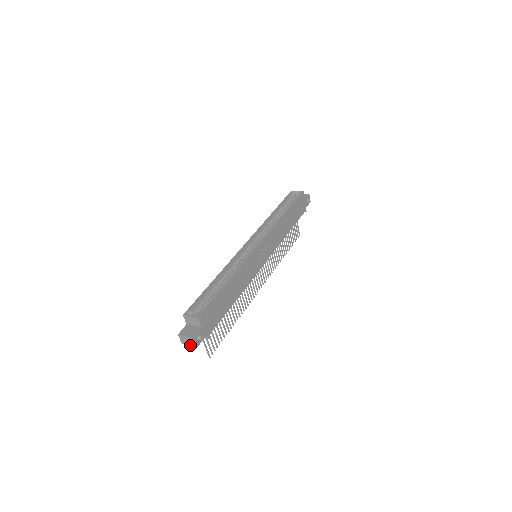
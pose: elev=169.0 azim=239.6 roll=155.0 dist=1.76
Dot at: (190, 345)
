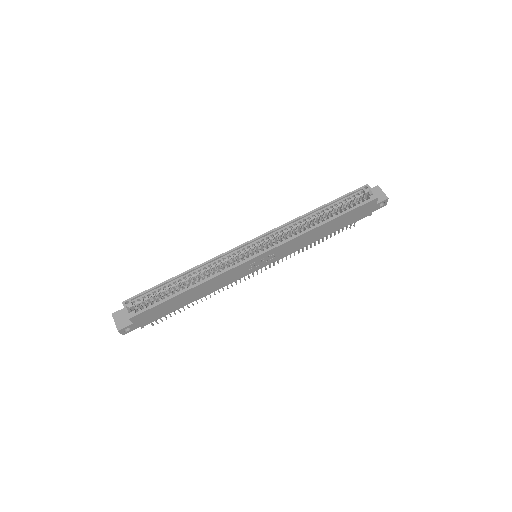
Dot at: occluded
